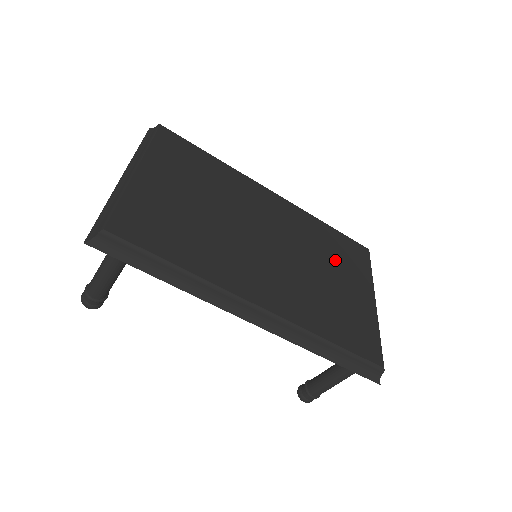
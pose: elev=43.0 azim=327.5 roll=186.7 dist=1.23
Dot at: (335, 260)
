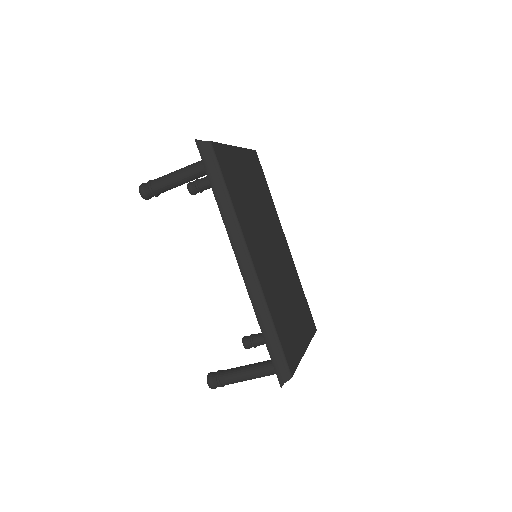
Dot at: (298, 305)
